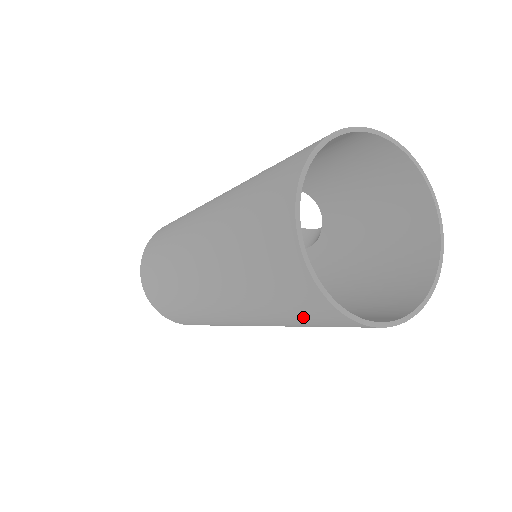
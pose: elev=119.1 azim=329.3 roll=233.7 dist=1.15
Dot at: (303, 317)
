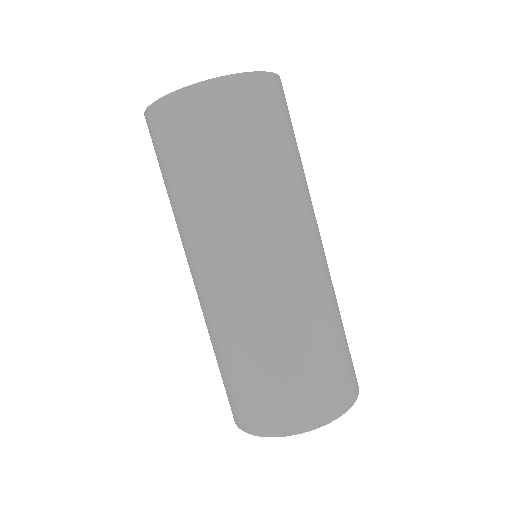
Dot at: (221, 134)
